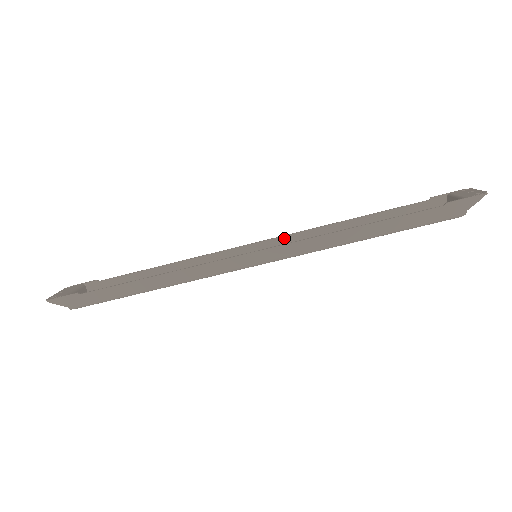
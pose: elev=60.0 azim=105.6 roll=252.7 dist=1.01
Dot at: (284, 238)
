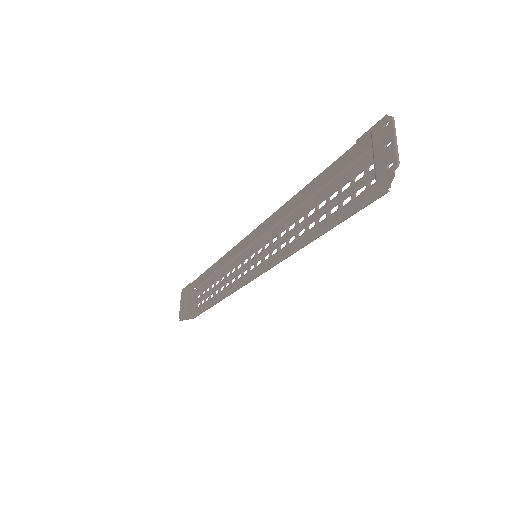
Dot at: (264, 225)
